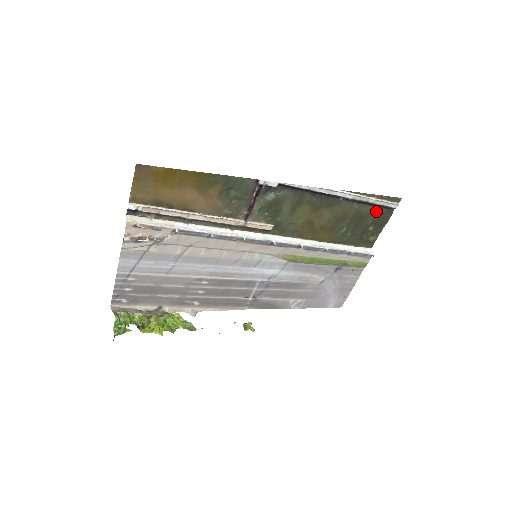
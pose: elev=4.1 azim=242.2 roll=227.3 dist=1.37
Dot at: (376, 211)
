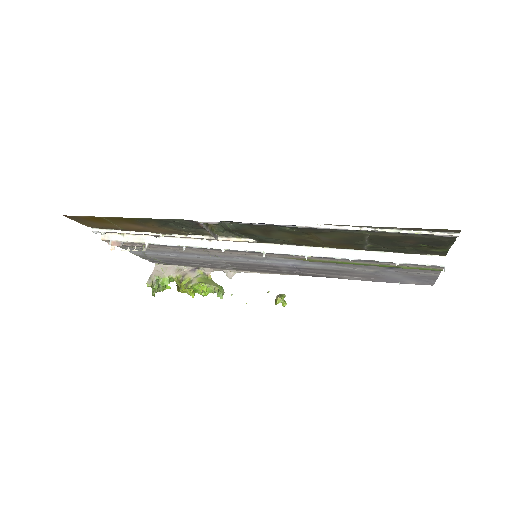
Dot at: (415, 236)
